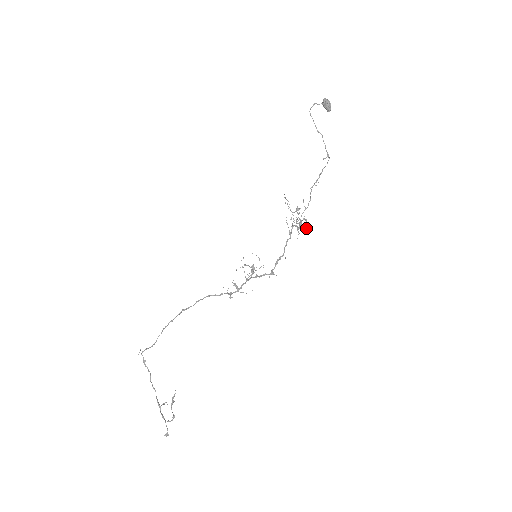
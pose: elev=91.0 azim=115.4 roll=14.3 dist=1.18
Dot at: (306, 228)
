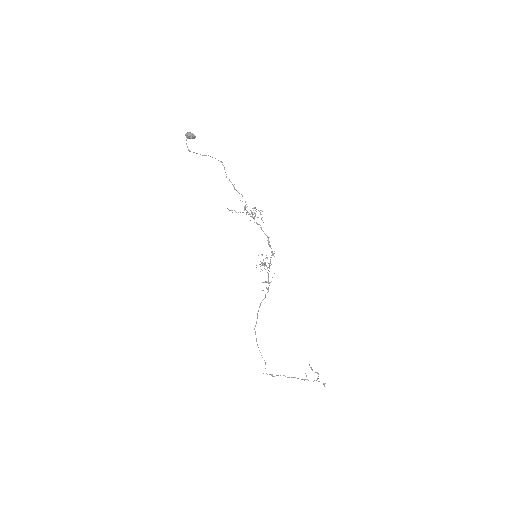
Dot at: occluded
